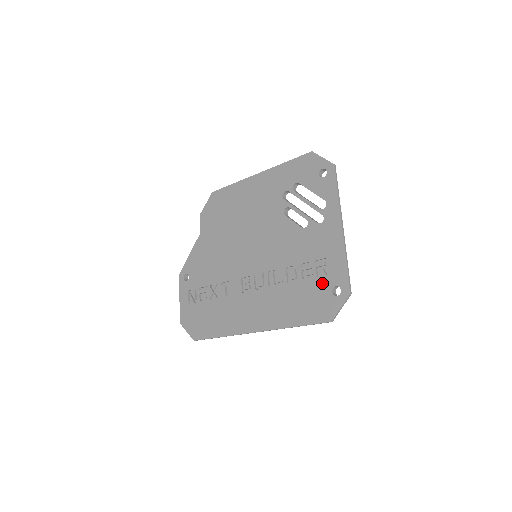
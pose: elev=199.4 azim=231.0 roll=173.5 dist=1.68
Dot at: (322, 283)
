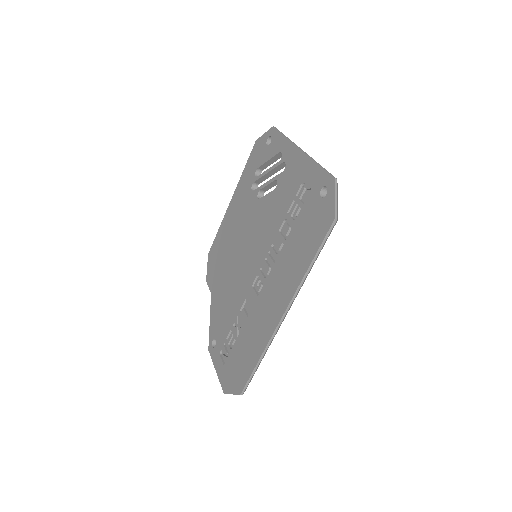
Dot at: (310, 202)
